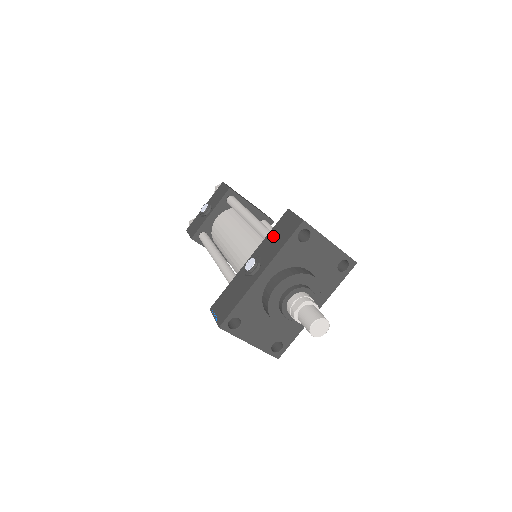
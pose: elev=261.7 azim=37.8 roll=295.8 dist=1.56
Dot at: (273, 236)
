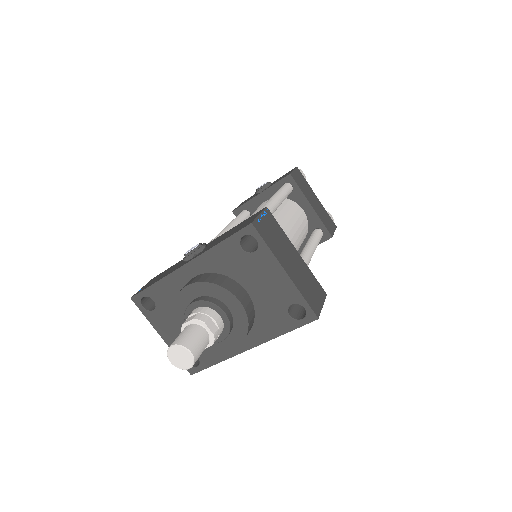
Dot at: (231, 230)
